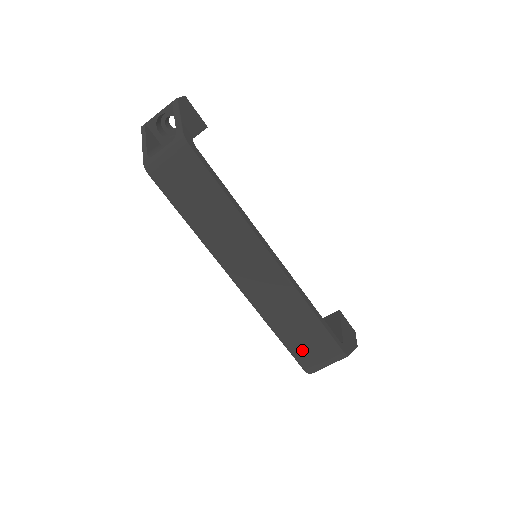
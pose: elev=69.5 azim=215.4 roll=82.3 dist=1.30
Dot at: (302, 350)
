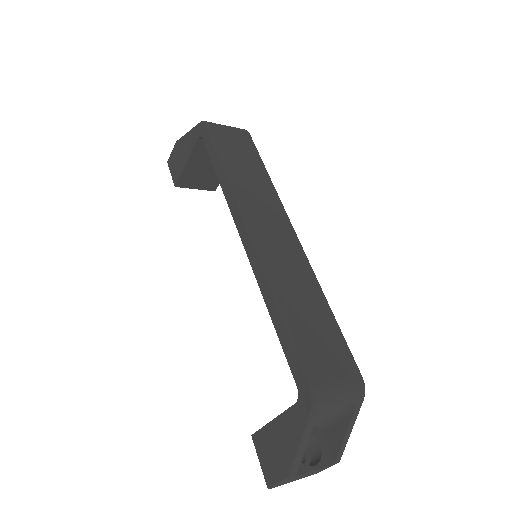
Dot at: (312, 351)
